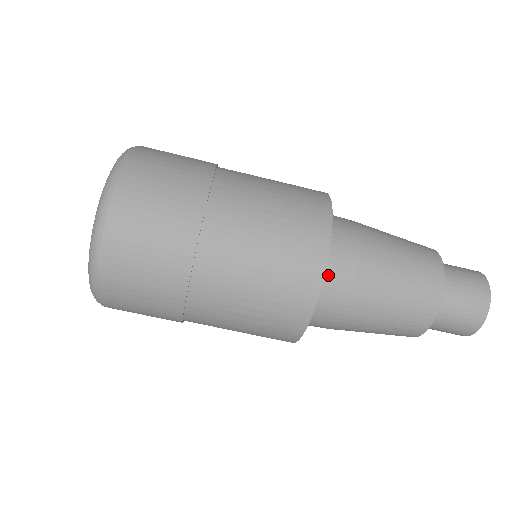
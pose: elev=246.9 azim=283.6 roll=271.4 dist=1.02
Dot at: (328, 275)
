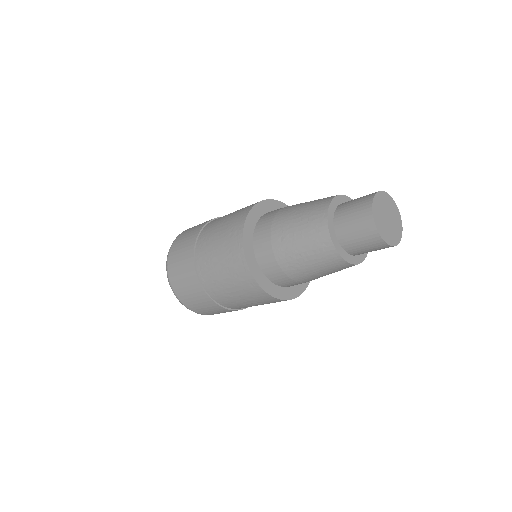
Dot at: occluded
